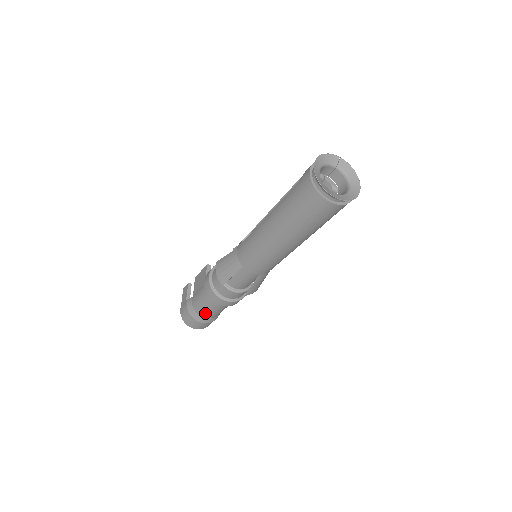
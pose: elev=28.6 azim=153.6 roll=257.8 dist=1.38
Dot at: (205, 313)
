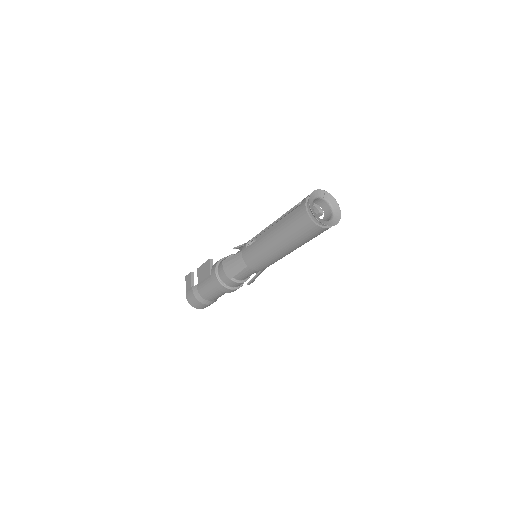
Dot at: (210, 297)
